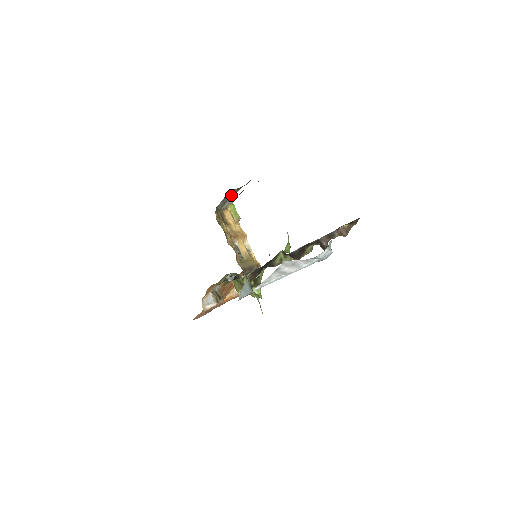
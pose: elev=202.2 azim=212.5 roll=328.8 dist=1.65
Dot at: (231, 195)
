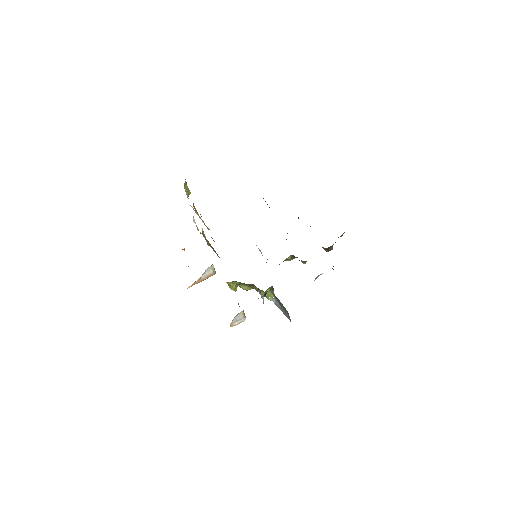
Dot at: occluded
